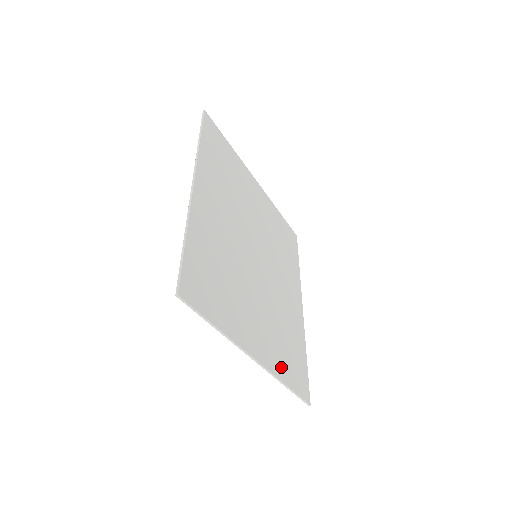
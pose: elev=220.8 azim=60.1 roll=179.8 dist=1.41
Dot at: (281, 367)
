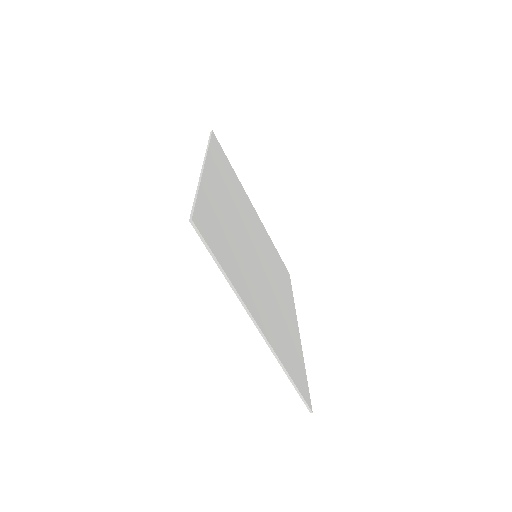
Dot at: (283, 356)
